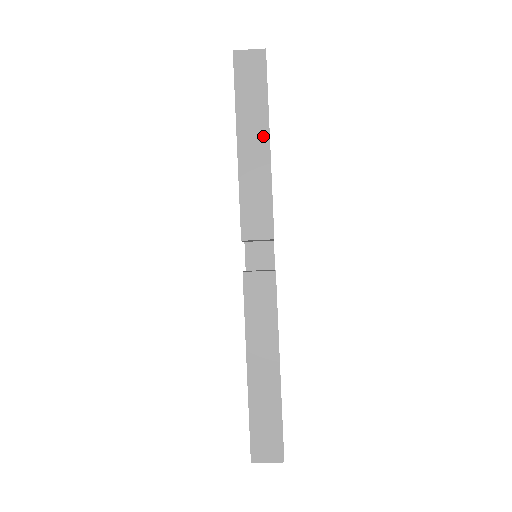
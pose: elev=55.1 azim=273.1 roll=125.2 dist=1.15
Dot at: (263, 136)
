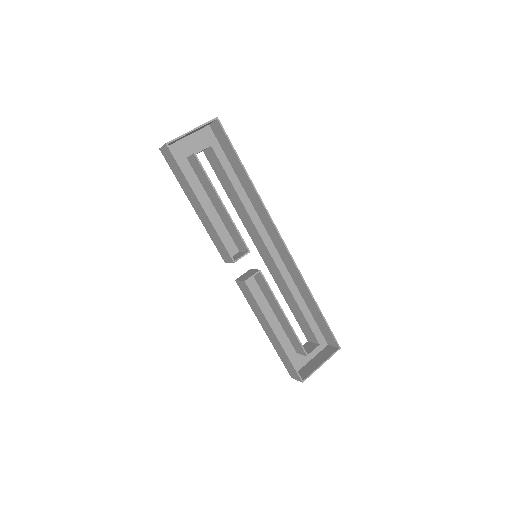
Dot at: (197, 201)
